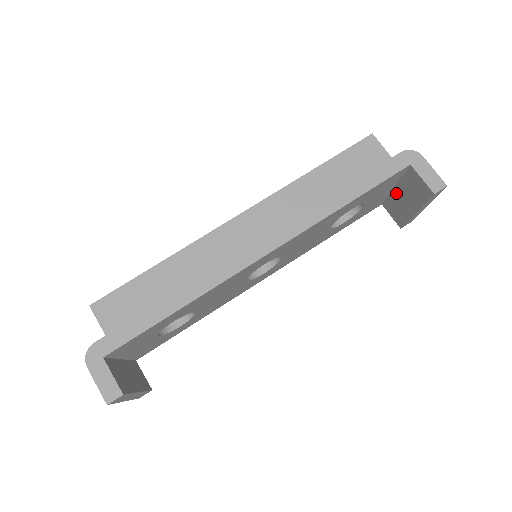
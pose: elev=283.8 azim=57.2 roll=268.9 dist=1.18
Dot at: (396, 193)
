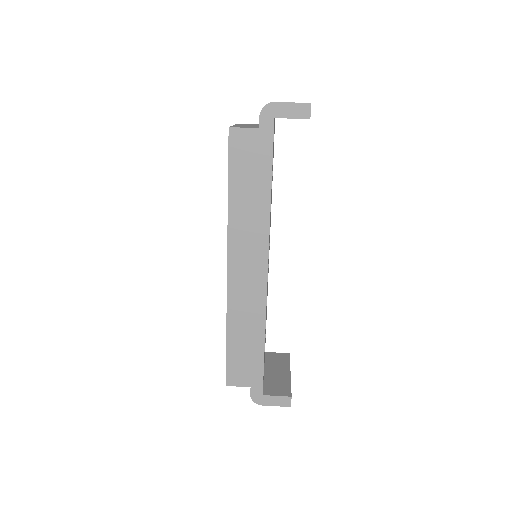
Dot at: occluded
